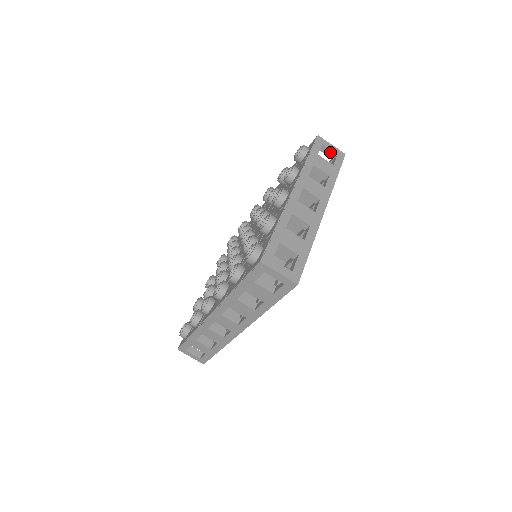
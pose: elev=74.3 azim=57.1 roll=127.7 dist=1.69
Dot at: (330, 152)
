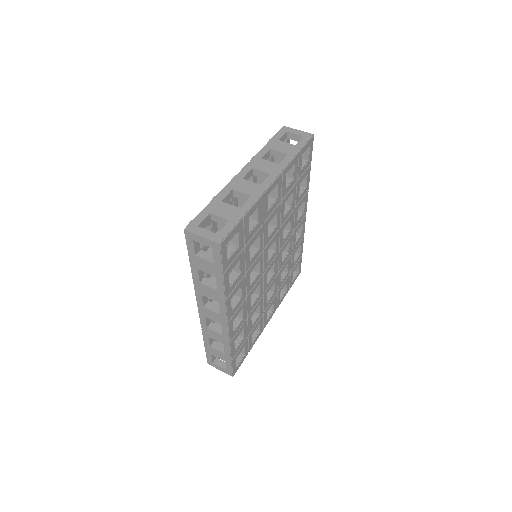
Dot at: (297, 137)
